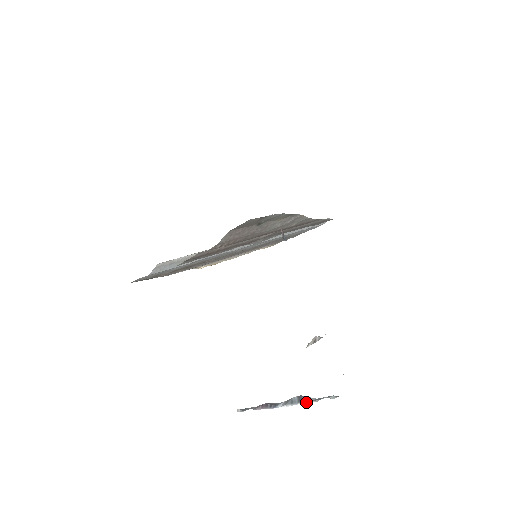
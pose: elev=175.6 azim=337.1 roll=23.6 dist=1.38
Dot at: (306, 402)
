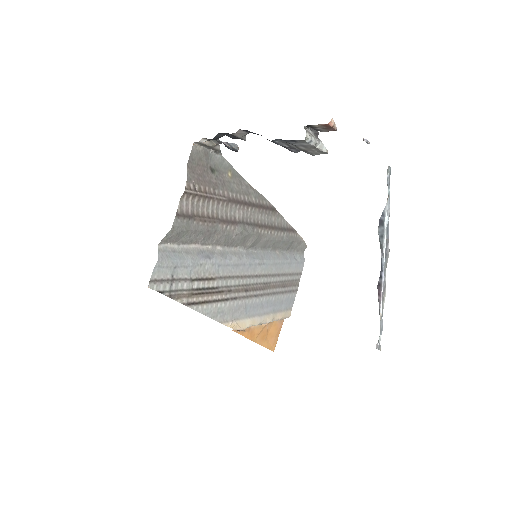
Dot at: (385, 213)
